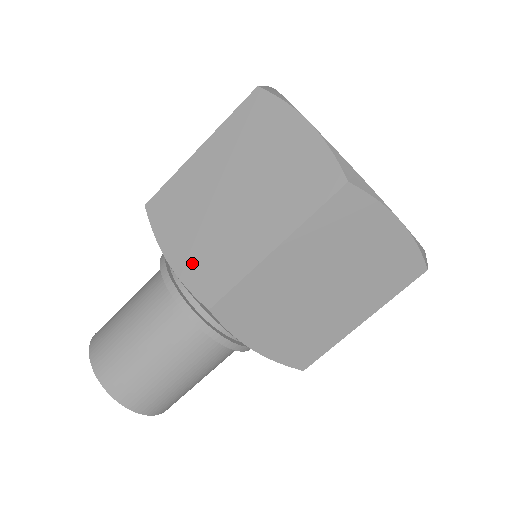
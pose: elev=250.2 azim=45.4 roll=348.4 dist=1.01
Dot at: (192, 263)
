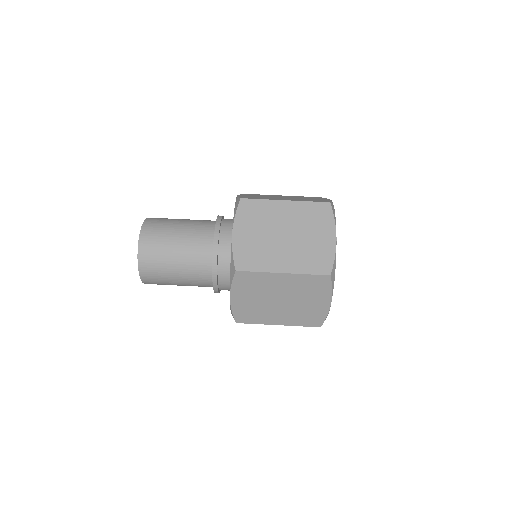
Dot at: occluded
